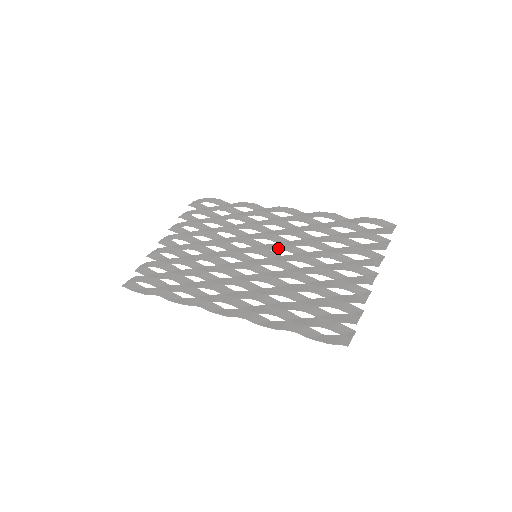
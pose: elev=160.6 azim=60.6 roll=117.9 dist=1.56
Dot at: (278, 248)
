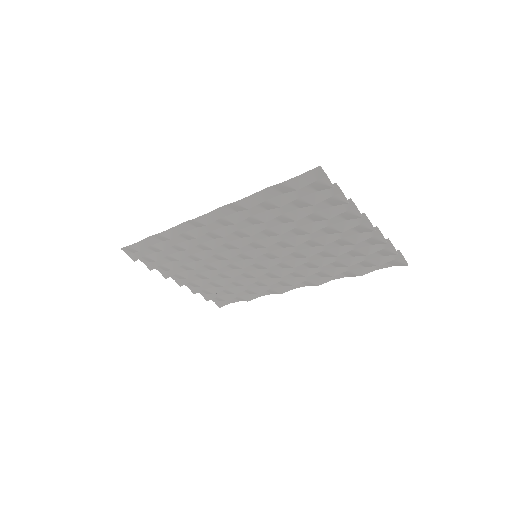
Dot at: occluded
